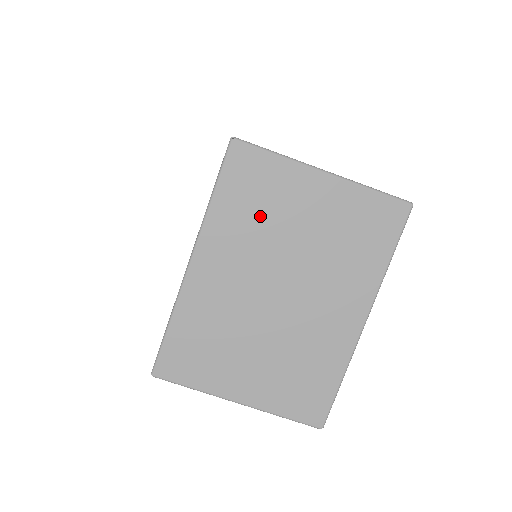
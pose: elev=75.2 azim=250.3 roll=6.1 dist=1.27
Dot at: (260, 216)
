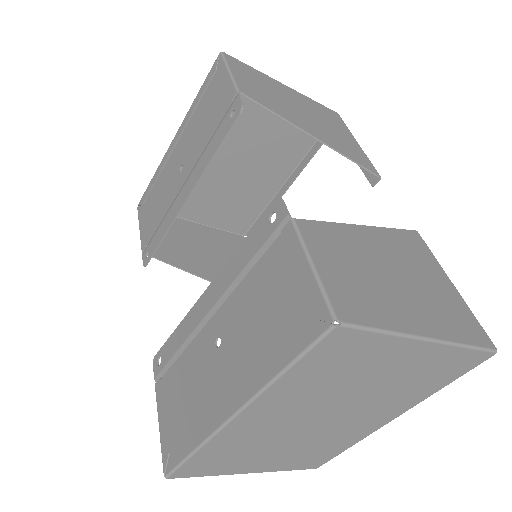
Dot at: (334, 380)
